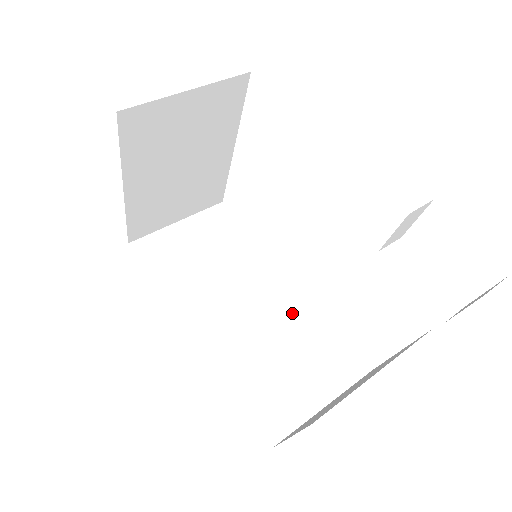
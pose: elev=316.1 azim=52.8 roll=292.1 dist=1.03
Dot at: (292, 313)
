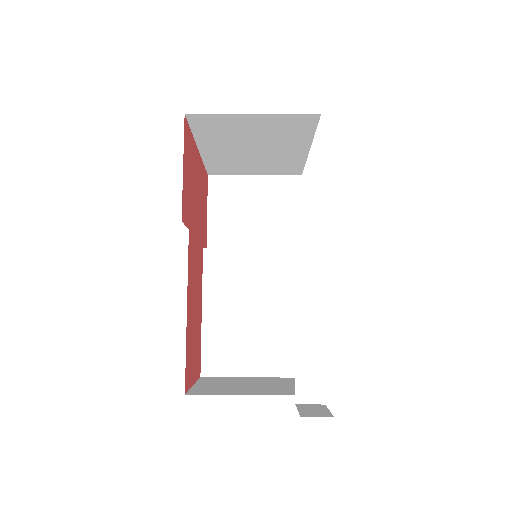
Dot at: (278, 302)
